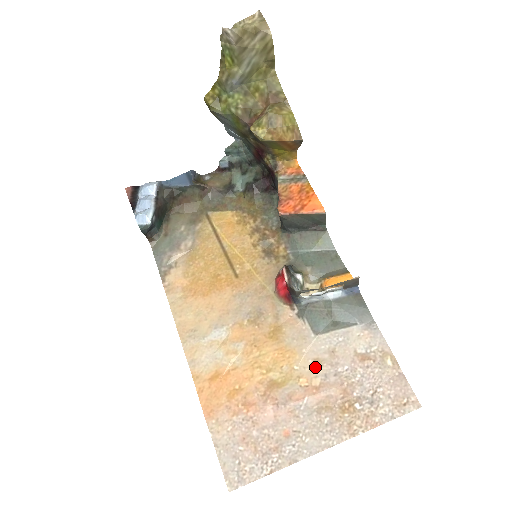
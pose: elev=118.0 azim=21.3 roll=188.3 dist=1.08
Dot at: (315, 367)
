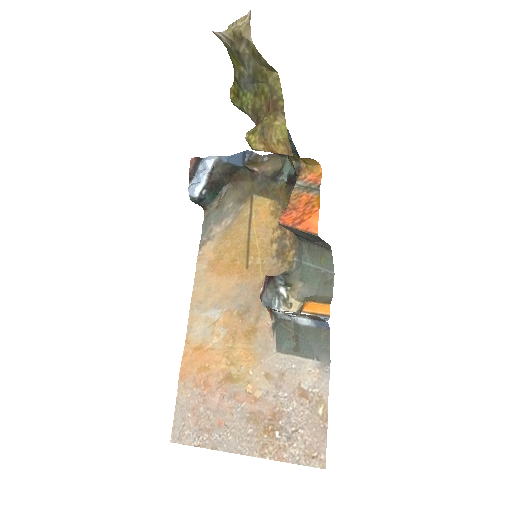
Dot at: (264, 380)
